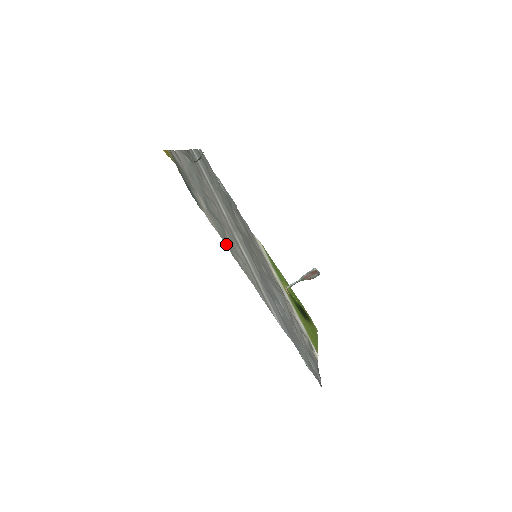
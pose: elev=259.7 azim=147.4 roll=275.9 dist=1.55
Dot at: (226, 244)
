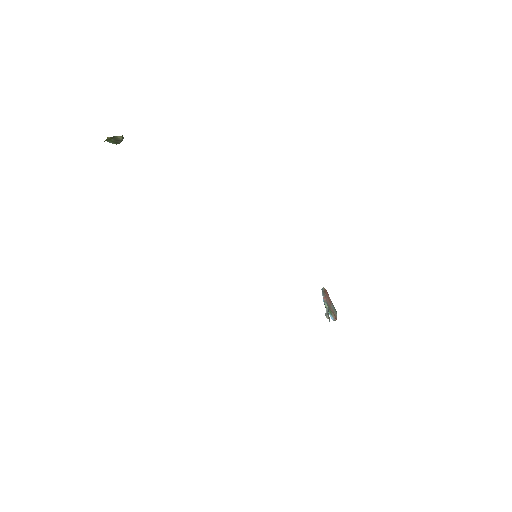
Dot at: occluded
